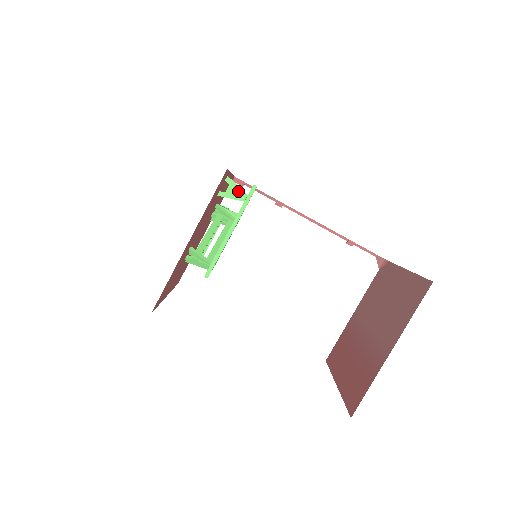
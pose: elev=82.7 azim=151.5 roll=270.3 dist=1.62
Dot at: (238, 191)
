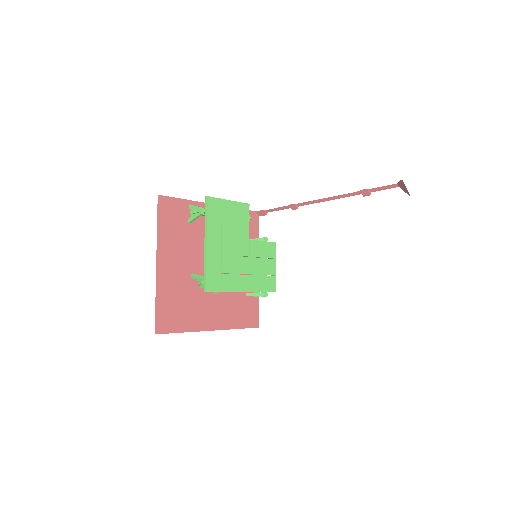
Dot at: (197, 209)
